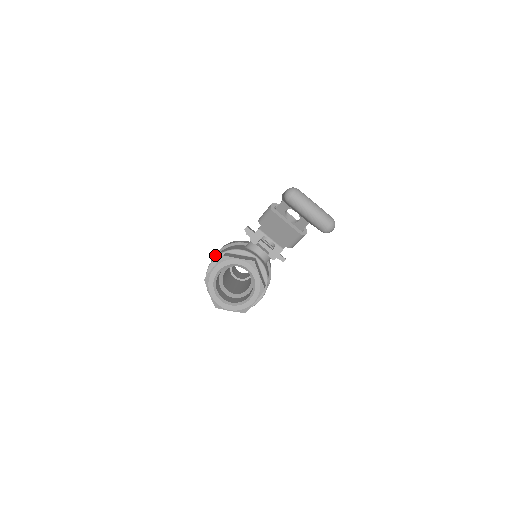
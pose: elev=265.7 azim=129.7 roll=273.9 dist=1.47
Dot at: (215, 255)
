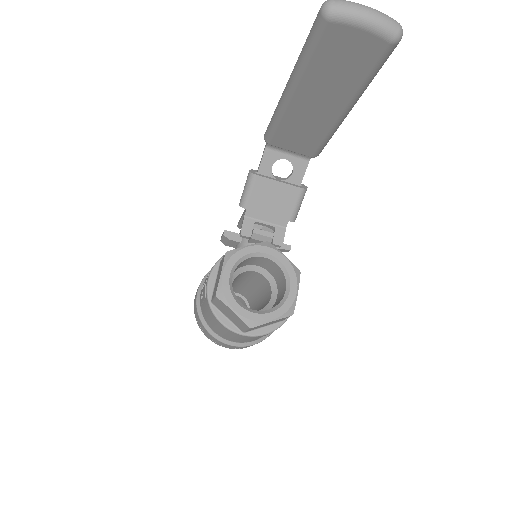
Dot at: (198, 293)
